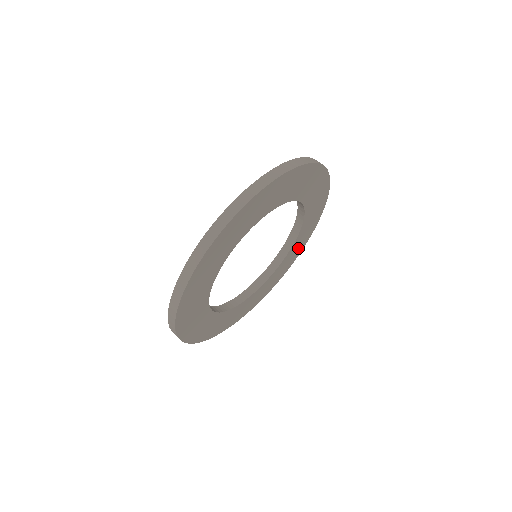
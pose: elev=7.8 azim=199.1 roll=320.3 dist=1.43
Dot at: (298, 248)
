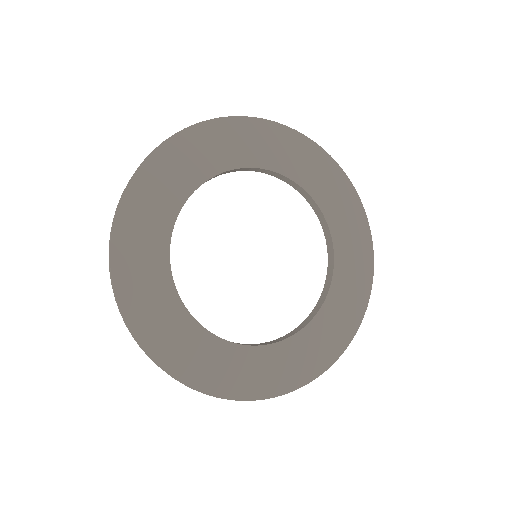
Dot at: (347, 211)
